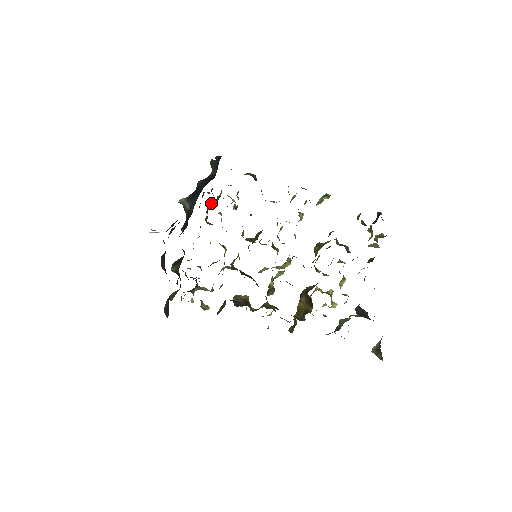
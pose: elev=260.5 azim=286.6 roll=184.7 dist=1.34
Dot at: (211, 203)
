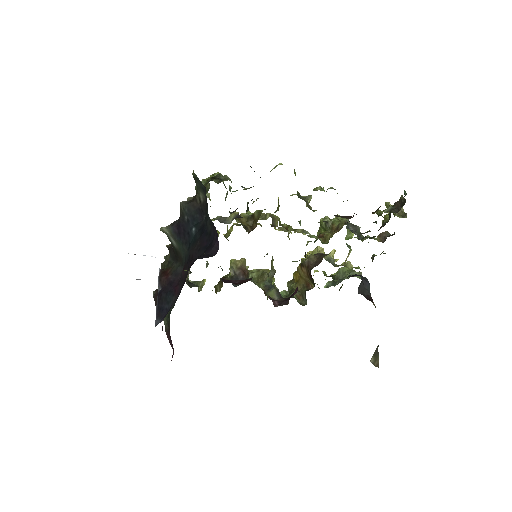
Dot at: occluded
